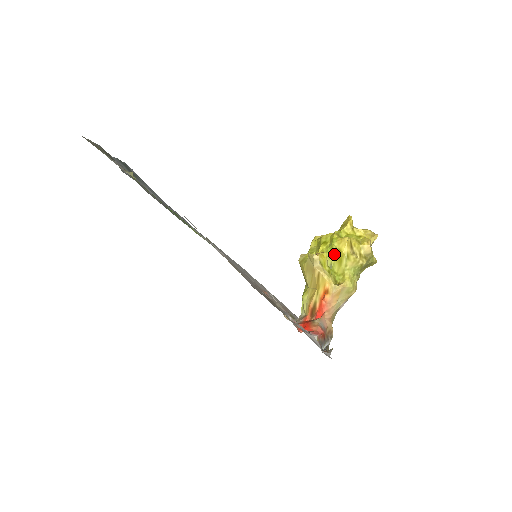
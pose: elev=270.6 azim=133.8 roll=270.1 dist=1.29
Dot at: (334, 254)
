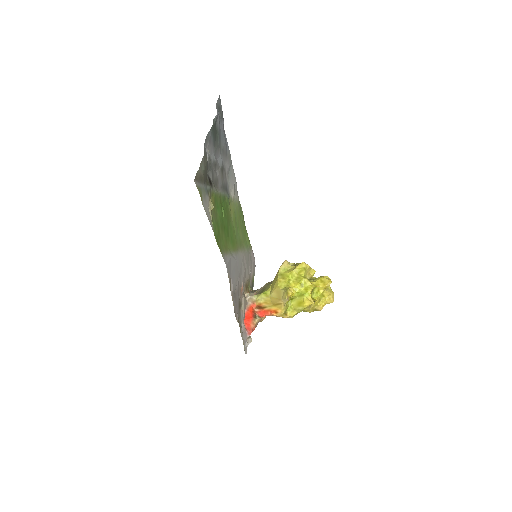
Dot at: (300, 298)
